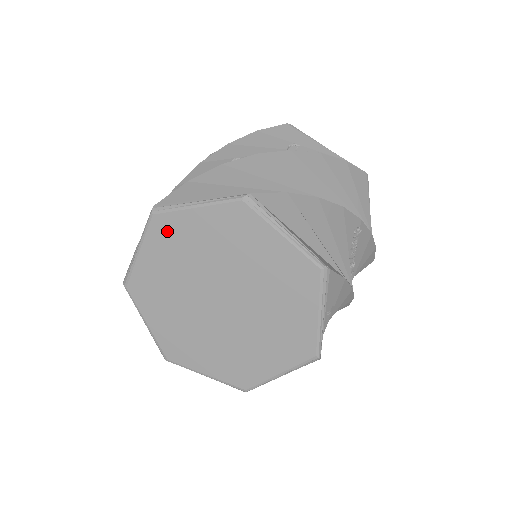
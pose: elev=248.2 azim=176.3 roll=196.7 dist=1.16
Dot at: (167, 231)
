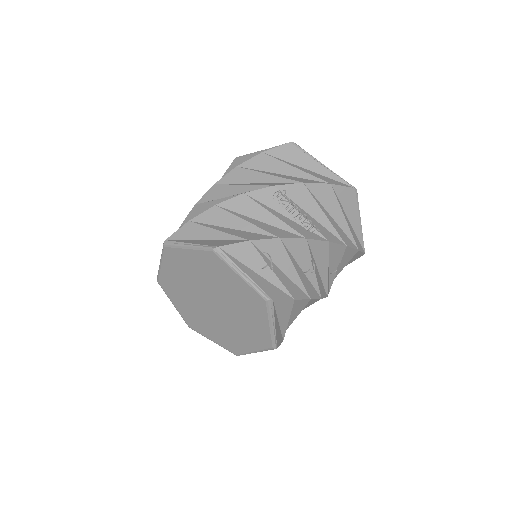
Dot at: (168, 286)
